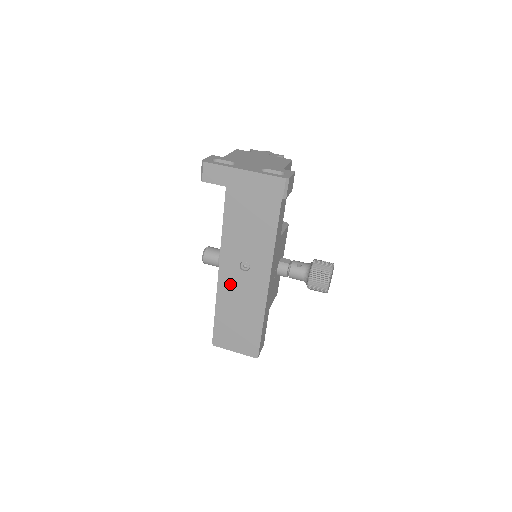
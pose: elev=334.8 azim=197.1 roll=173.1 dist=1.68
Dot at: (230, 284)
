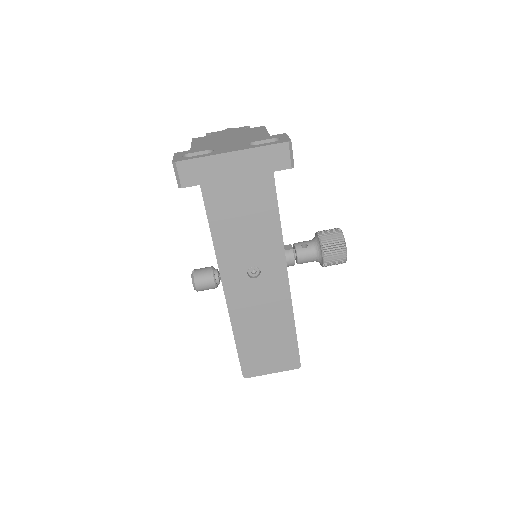
Dot at: (243, 300)
